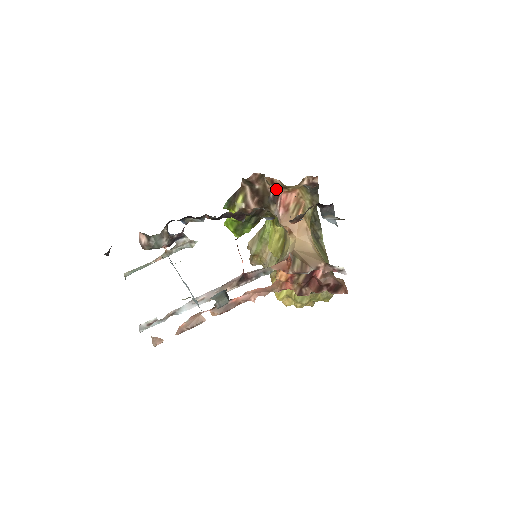
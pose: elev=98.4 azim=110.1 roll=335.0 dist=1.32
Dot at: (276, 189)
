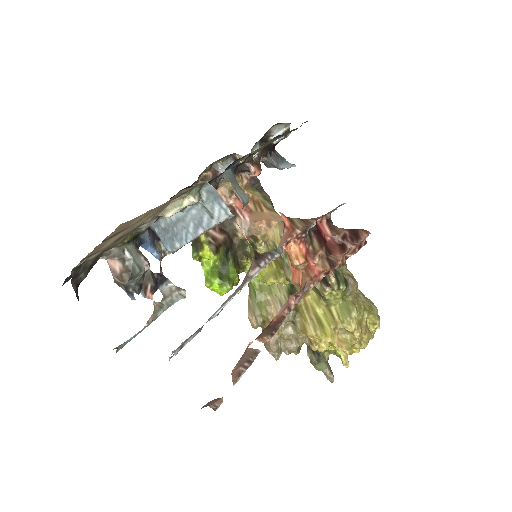
Dot at: (227, 202)
